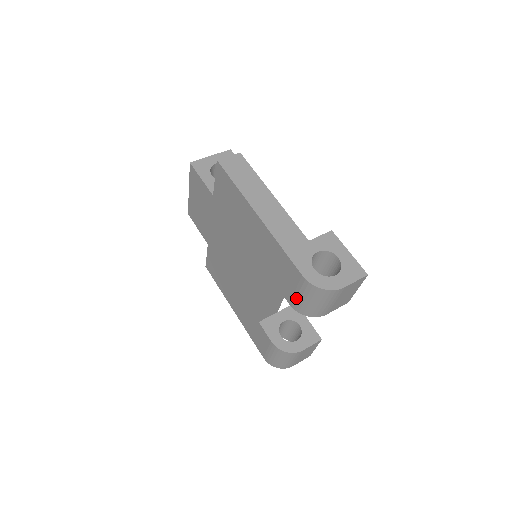
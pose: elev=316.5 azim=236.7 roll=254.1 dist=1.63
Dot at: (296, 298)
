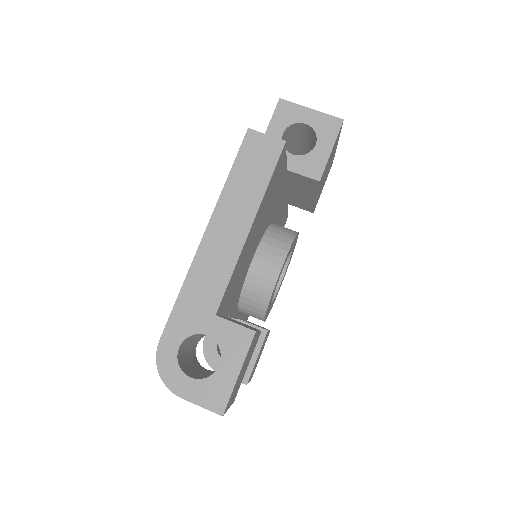
Dot at: occluded
